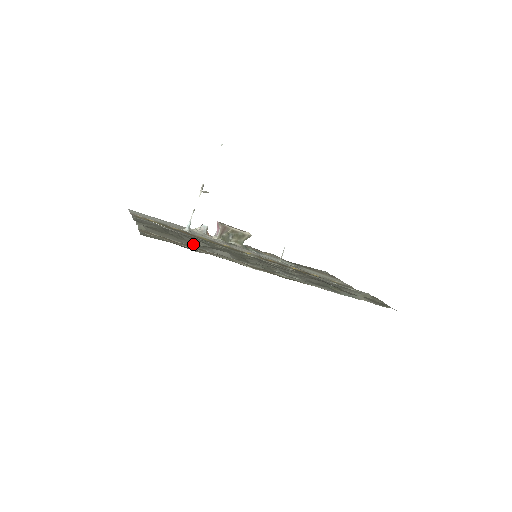
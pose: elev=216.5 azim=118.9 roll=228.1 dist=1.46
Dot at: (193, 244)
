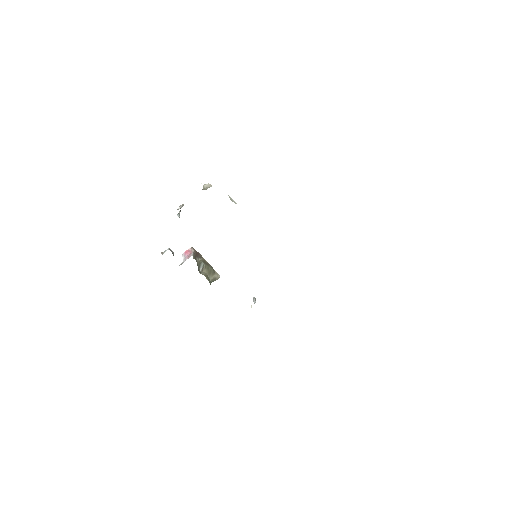
Dot at: occluded
